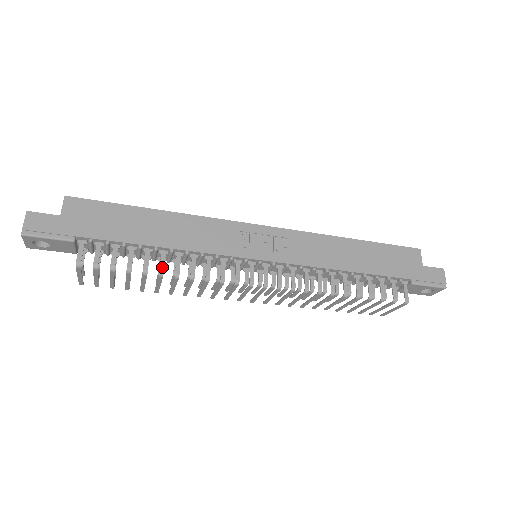
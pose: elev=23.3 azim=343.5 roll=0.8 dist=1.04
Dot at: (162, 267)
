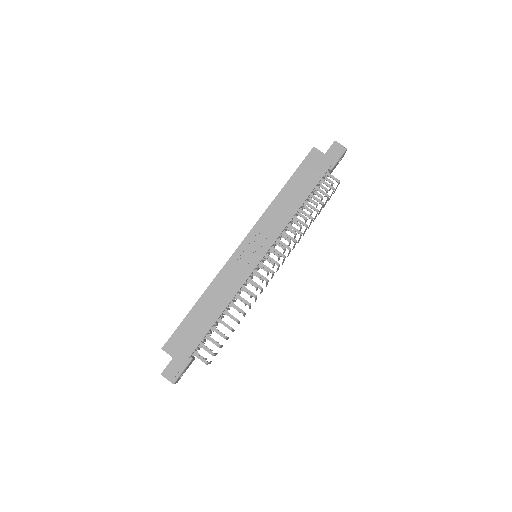
Dot at: (234, 318)
